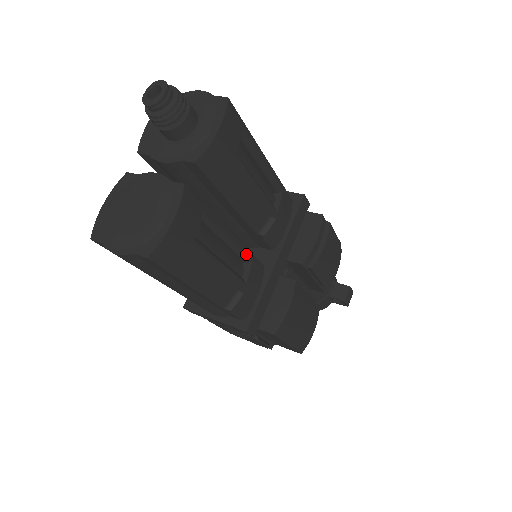
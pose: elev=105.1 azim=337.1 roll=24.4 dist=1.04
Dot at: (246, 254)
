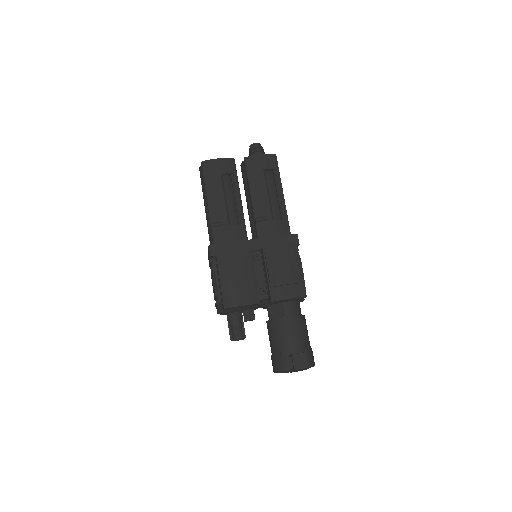
Dot at: (241, 217)
